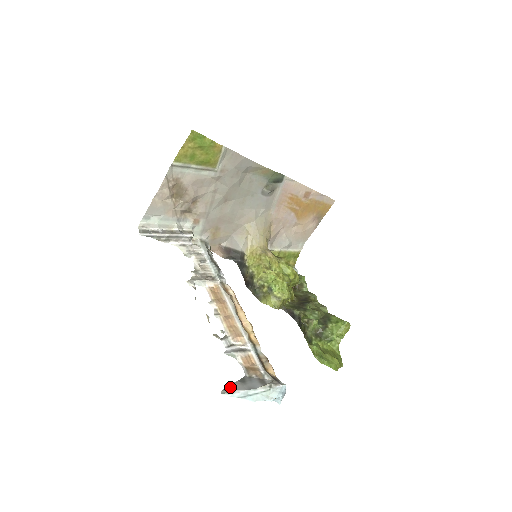
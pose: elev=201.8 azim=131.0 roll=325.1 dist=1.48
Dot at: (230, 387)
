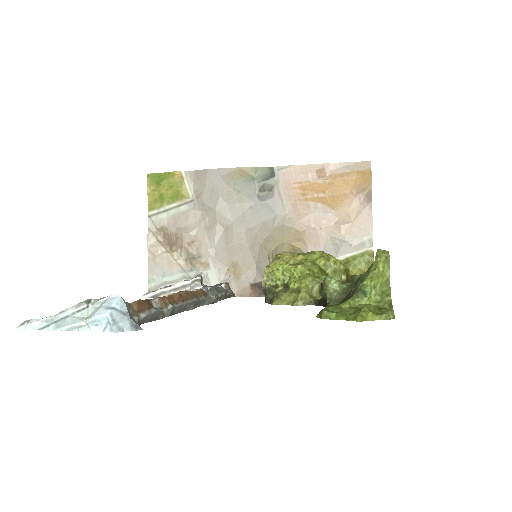
Dot at: occluded
